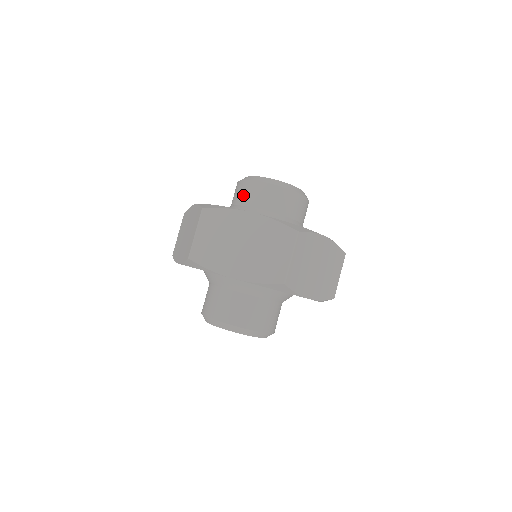
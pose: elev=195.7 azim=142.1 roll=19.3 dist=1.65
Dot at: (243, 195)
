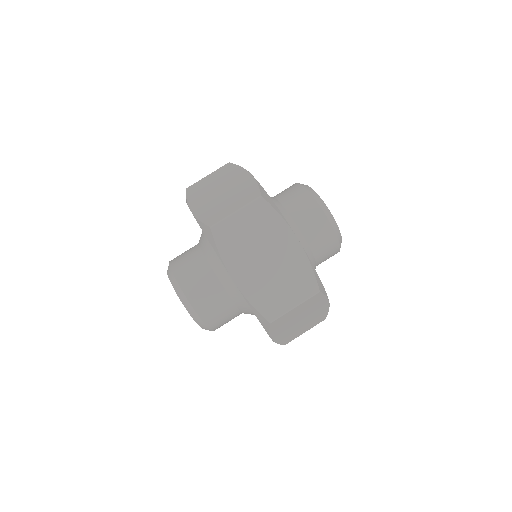
Dot at: (320, 242)
